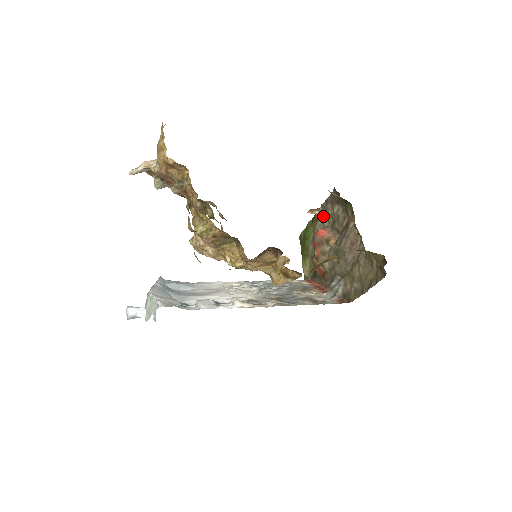
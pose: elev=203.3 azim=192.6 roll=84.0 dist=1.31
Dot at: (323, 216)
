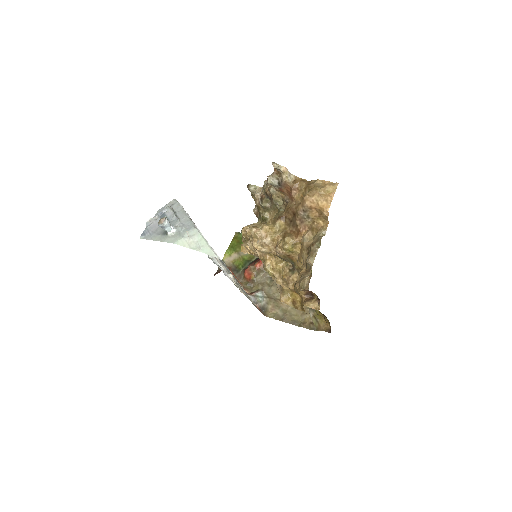
Dot at: occluded
